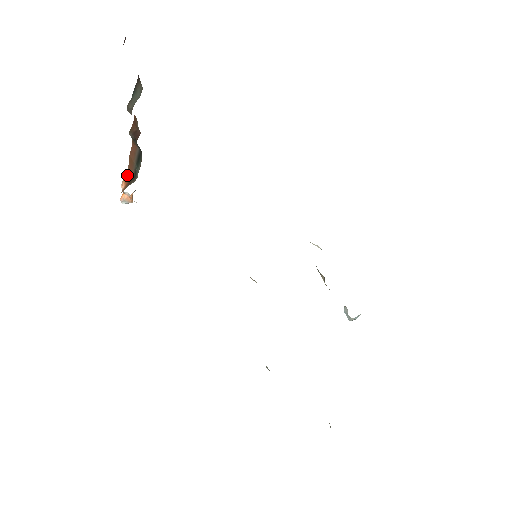
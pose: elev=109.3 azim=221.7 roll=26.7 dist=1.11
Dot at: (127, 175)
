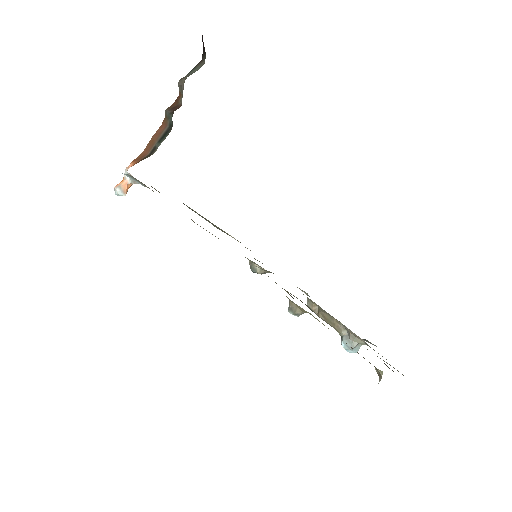
Dot at: (139, 157)
